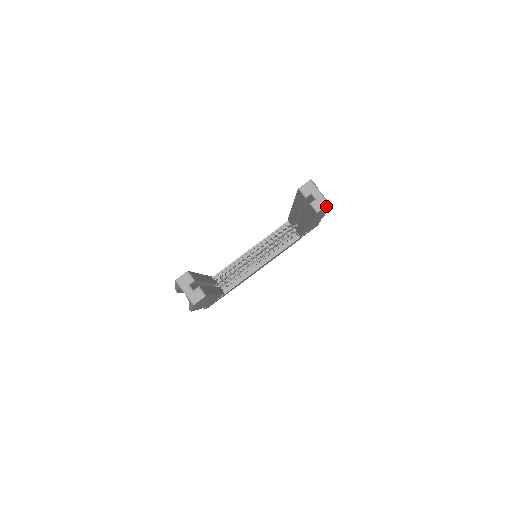
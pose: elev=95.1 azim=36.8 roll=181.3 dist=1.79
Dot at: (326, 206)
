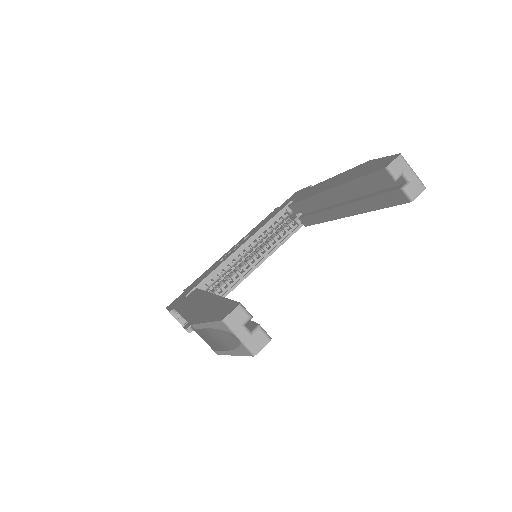
Dot at: occluded
